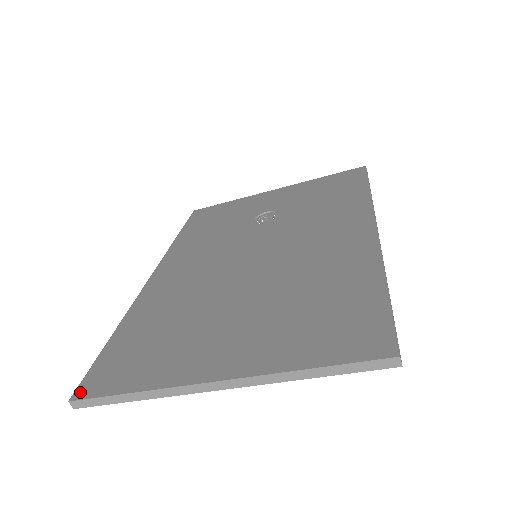
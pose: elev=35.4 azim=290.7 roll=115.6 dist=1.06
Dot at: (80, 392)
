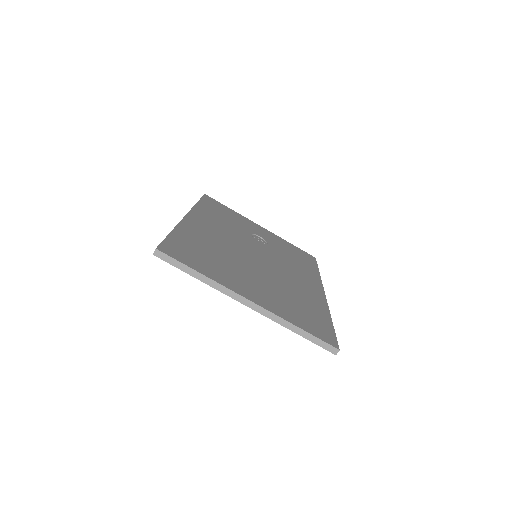
Dot at: (163, 249)
